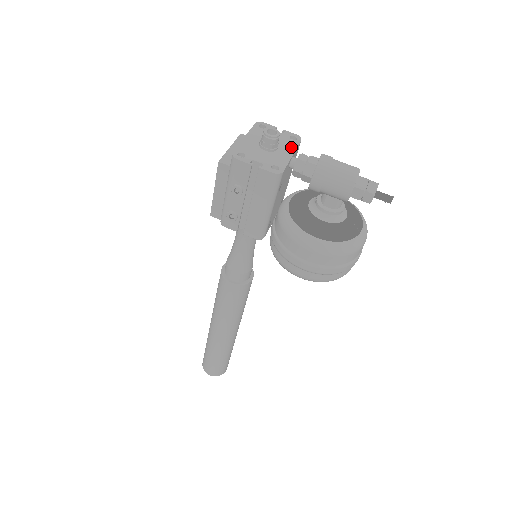
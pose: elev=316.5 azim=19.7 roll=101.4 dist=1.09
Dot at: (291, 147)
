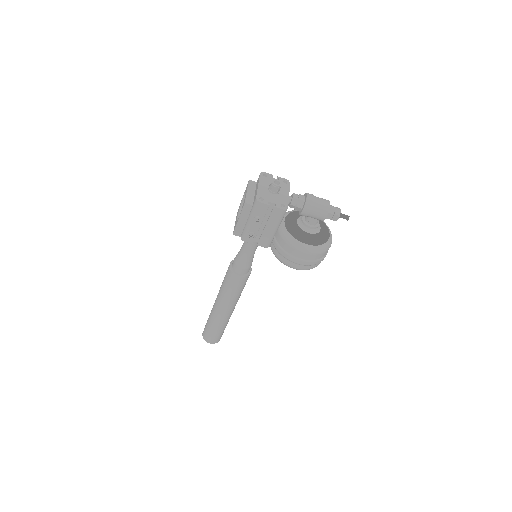
Dot at: (286, 189)
